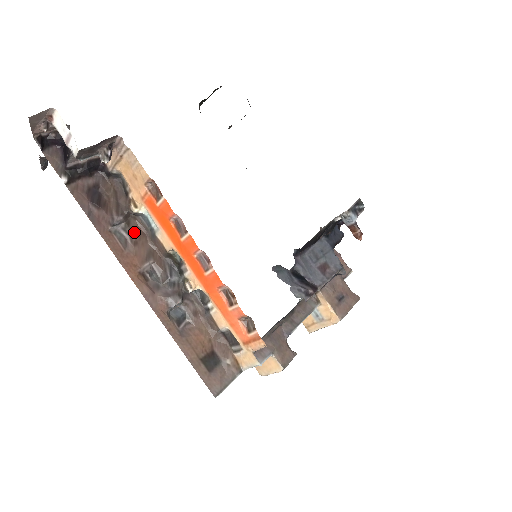
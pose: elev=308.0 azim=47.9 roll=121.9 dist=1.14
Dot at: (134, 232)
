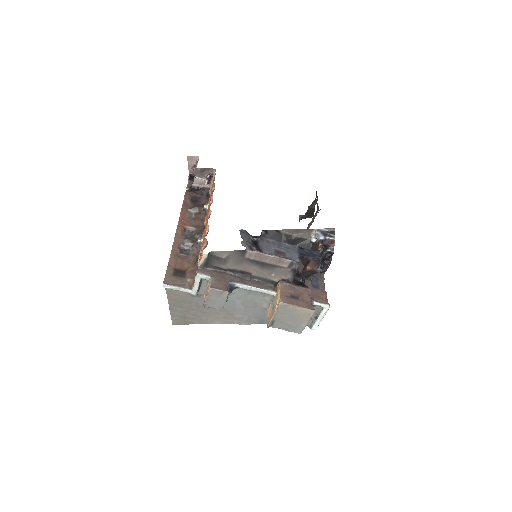
Dot at: (199, 217)
